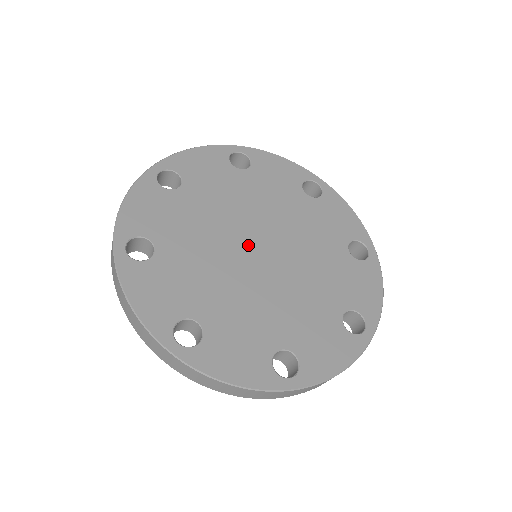
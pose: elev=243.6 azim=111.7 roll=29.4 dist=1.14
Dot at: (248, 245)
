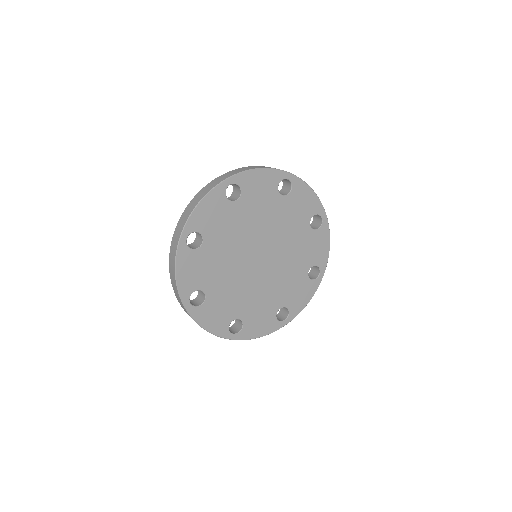
Dot at: (255, 254)
